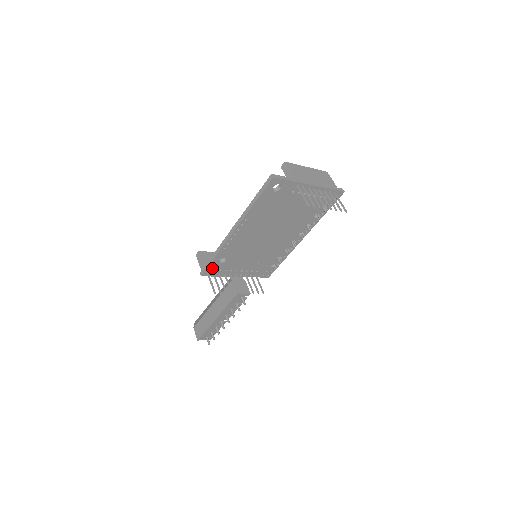
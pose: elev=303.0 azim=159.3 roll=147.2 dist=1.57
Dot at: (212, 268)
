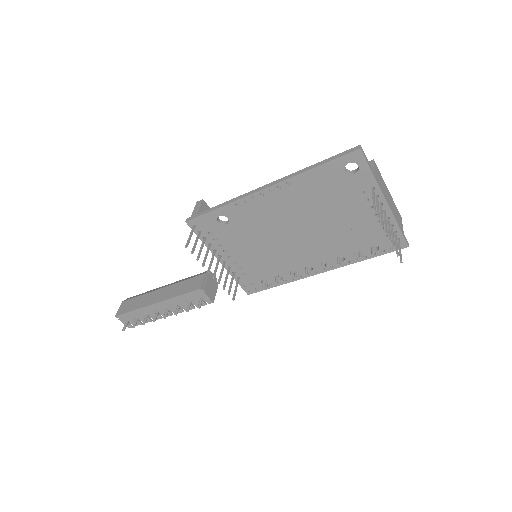
Dot at: (204, 221)
